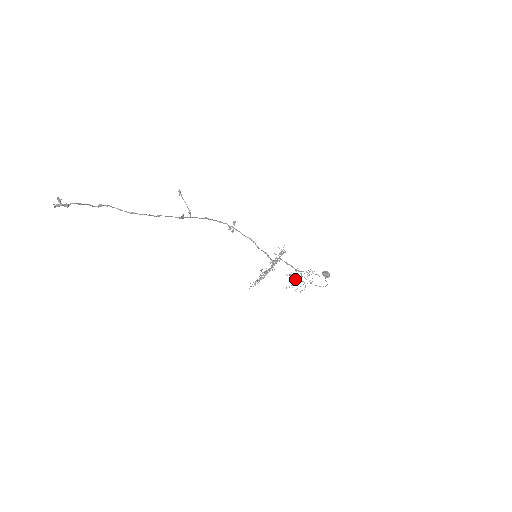
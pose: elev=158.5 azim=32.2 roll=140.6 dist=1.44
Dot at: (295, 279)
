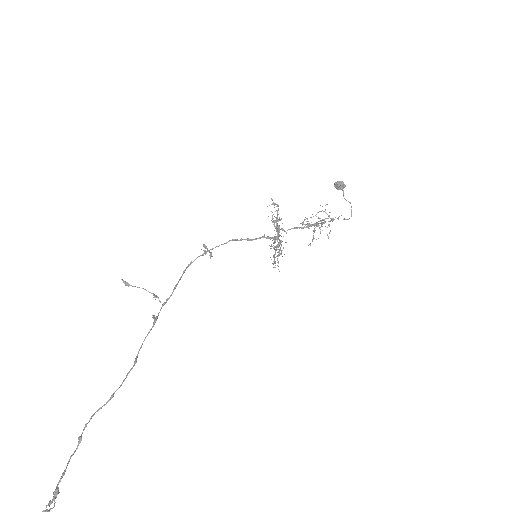
Dot at: (313, 231)
